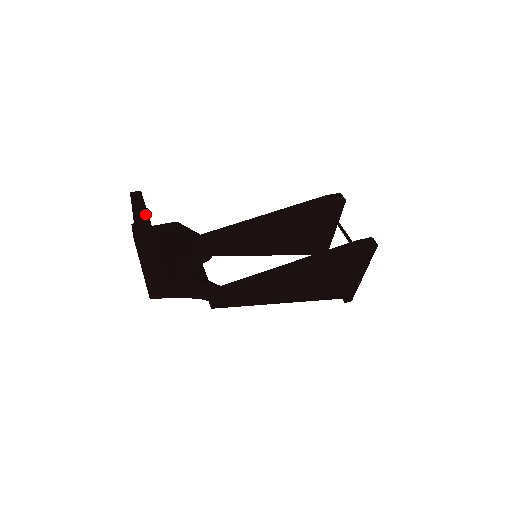
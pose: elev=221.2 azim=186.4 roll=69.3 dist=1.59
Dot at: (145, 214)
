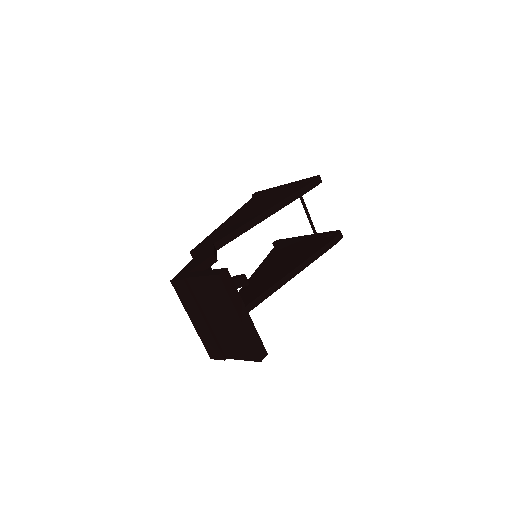
Dot at: (242, 305)
